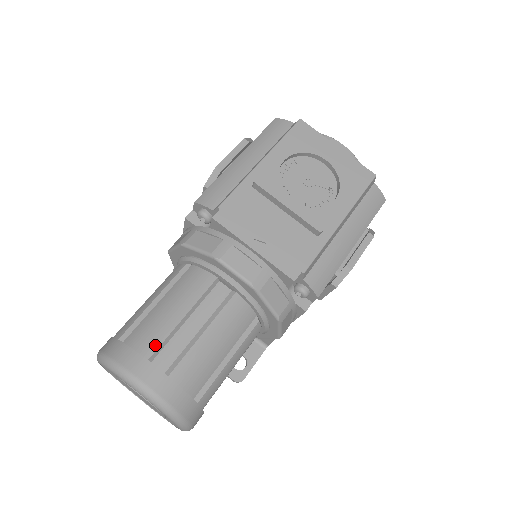
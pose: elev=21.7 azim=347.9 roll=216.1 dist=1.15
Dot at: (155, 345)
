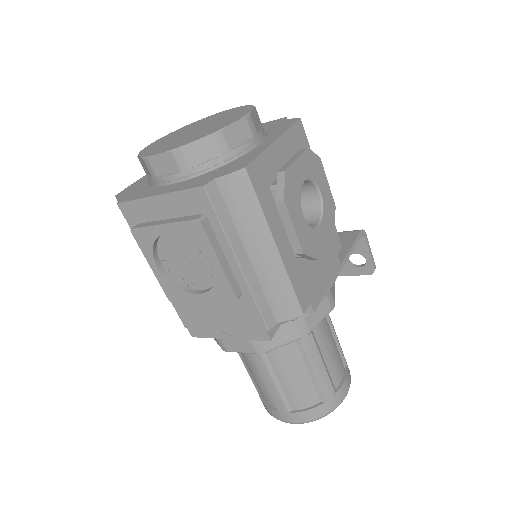
Dot at: (269, 399)
